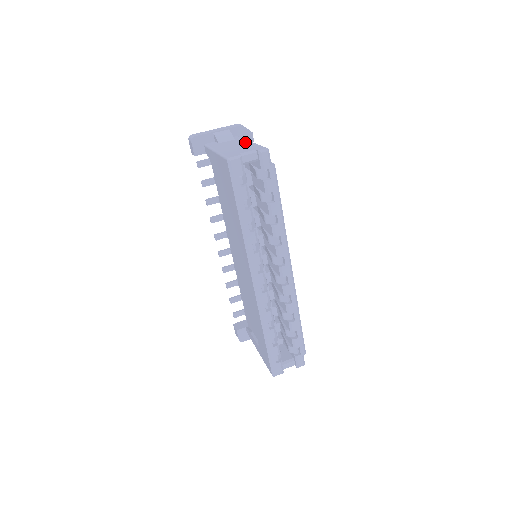
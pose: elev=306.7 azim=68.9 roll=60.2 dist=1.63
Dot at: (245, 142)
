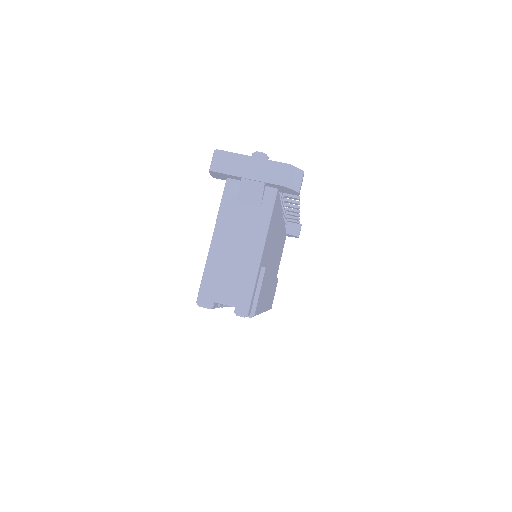
Dot at: (254, 247)
